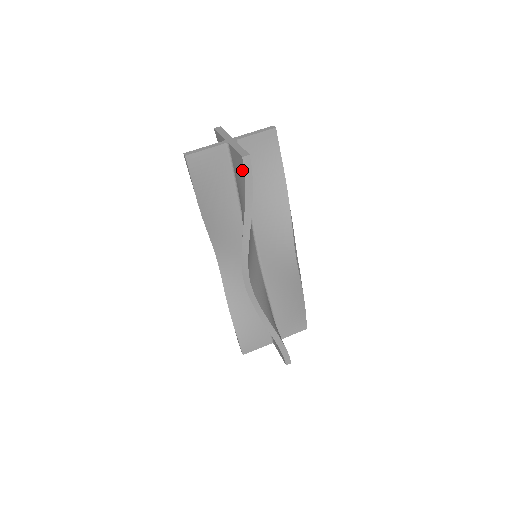
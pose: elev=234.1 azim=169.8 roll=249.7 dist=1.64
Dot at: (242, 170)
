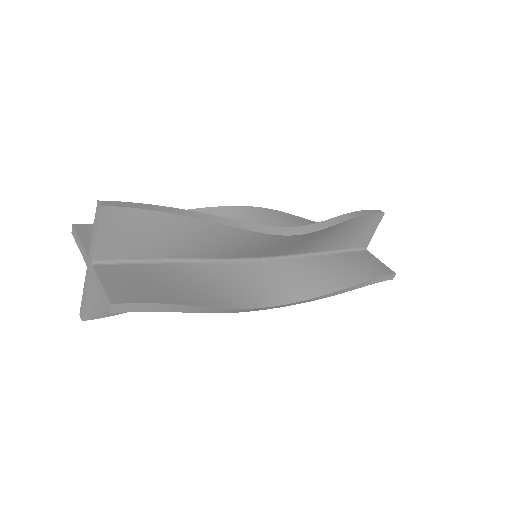
Dot at: occluded
